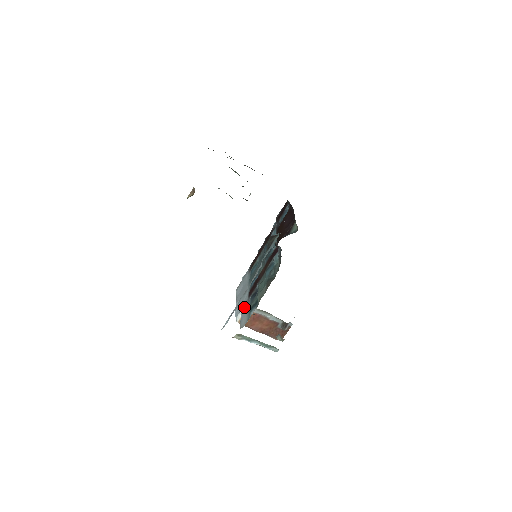
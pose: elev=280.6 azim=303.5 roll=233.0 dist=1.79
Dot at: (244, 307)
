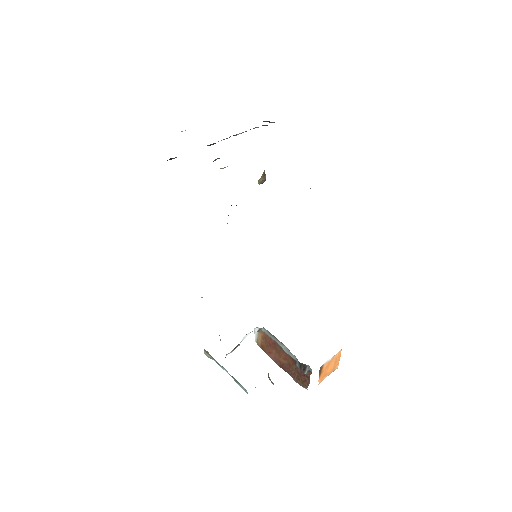
Dot at: occluded
